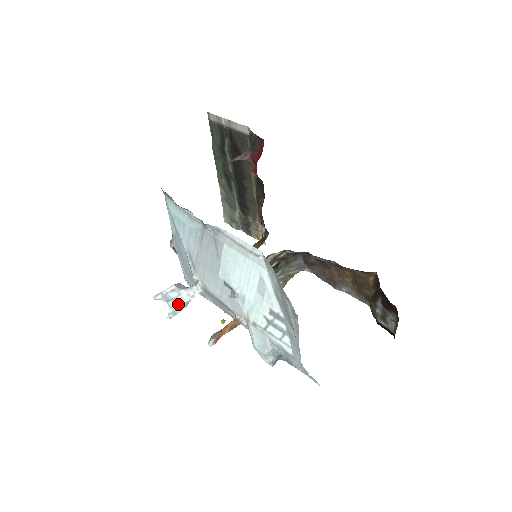
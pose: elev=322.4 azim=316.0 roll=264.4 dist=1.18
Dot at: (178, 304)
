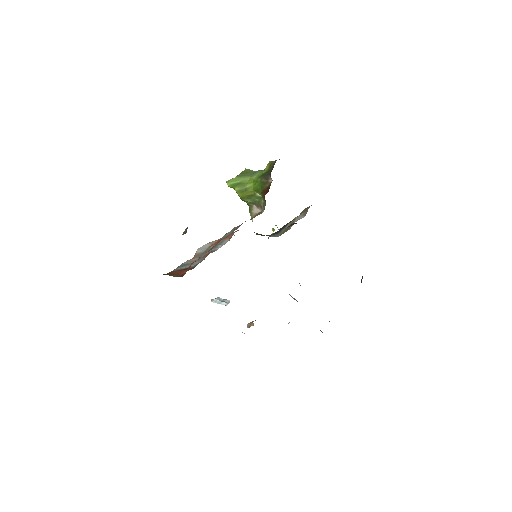
Dot at: (225, 302)
